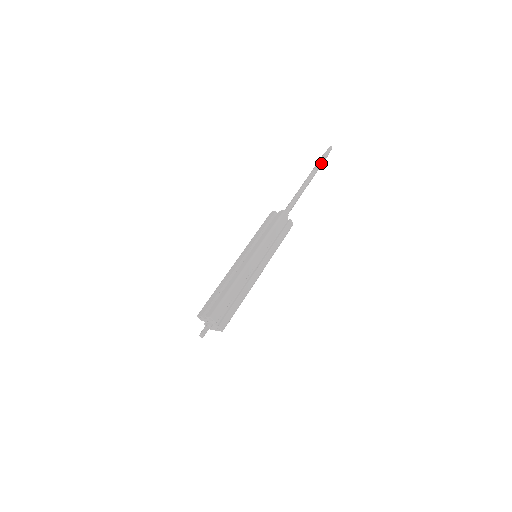
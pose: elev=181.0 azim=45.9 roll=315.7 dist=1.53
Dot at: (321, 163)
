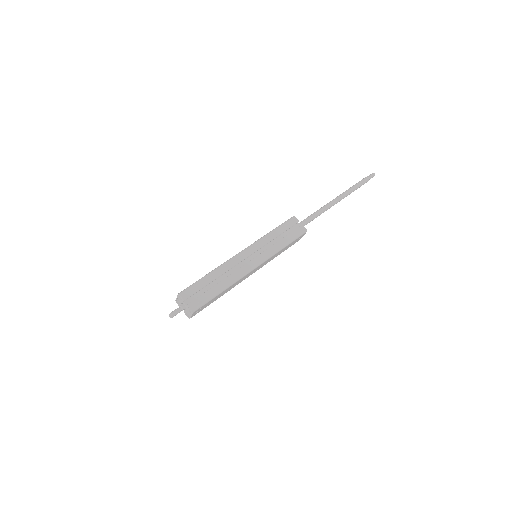
Dot at: (356, 185)
